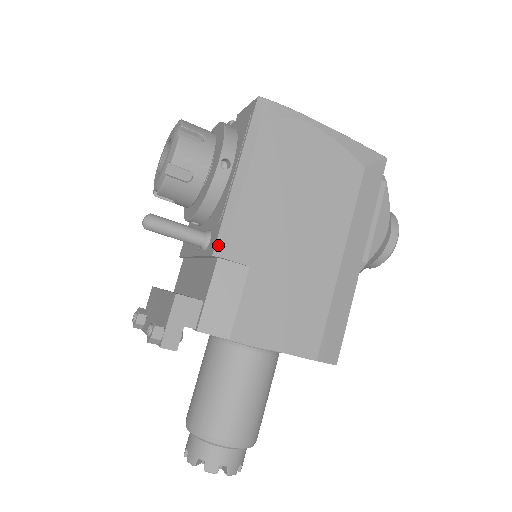
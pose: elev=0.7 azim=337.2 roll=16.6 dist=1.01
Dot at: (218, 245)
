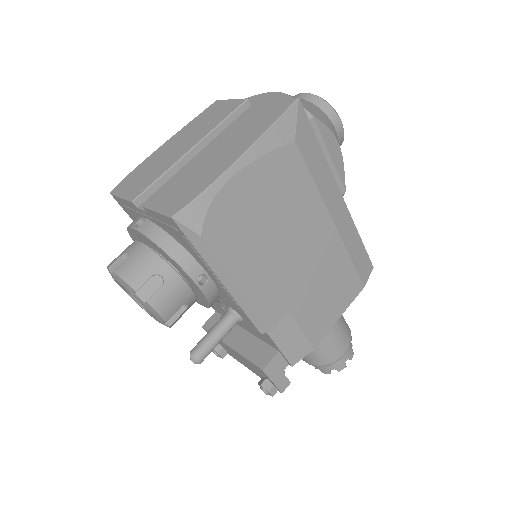
Dot at: (259, 327)
